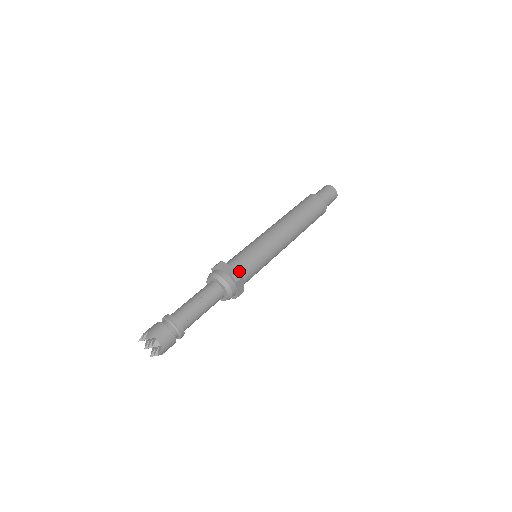
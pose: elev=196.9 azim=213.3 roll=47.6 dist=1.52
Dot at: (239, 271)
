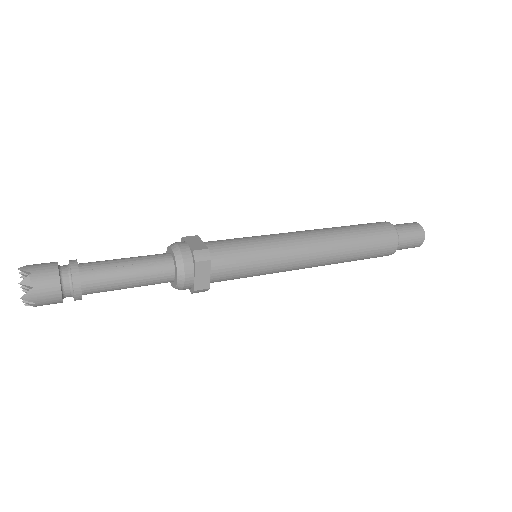
Dot at: (208, 250)
